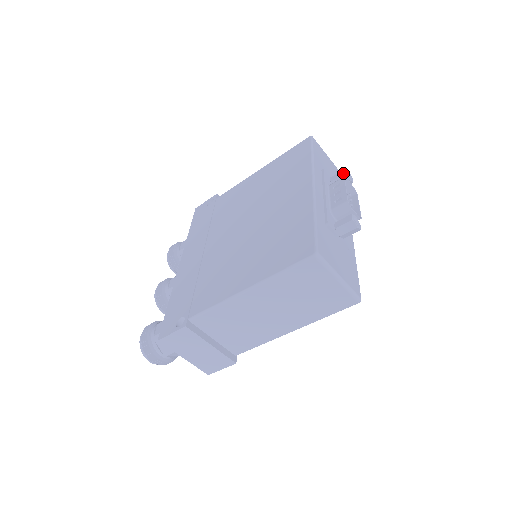
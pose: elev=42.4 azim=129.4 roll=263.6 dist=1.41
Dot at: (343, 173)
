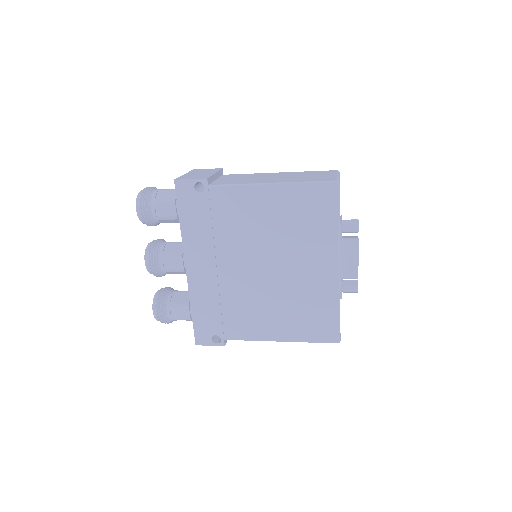
Dot at: (356, 230)
